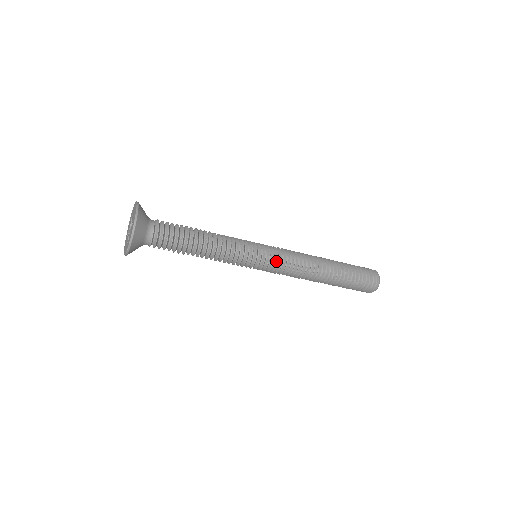
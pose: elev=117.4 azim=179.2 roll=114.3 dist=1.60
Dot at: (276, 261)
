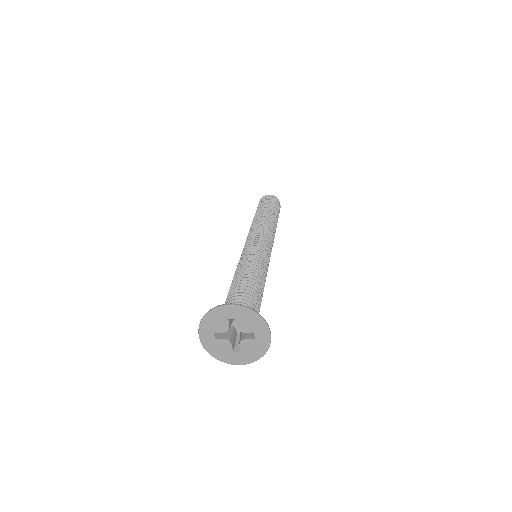
Dot at: occluded
